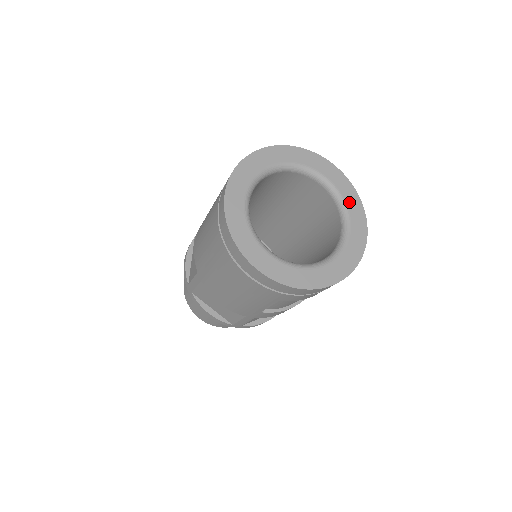
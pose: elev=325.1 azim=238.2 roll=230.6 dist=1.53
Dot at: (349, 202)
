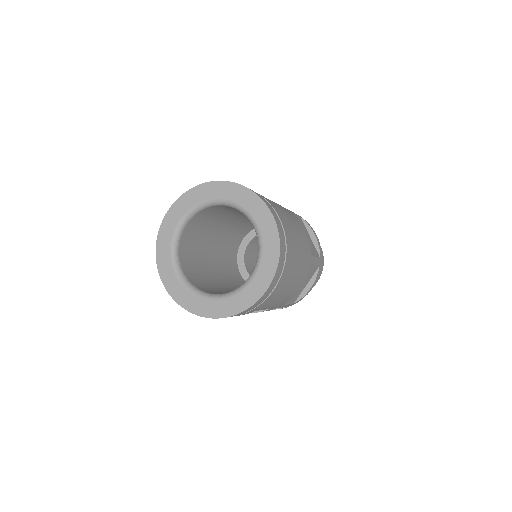
Dot at: (266, 256)
